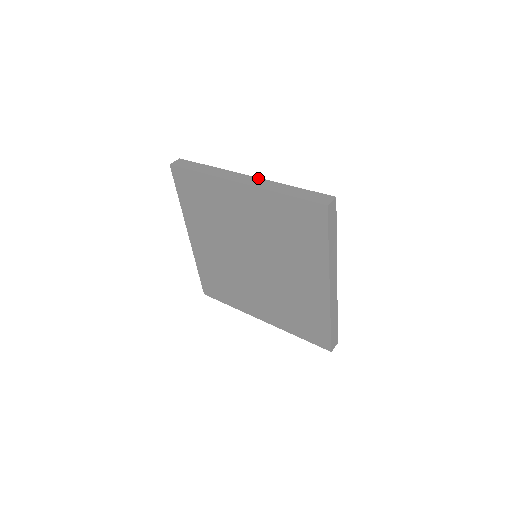
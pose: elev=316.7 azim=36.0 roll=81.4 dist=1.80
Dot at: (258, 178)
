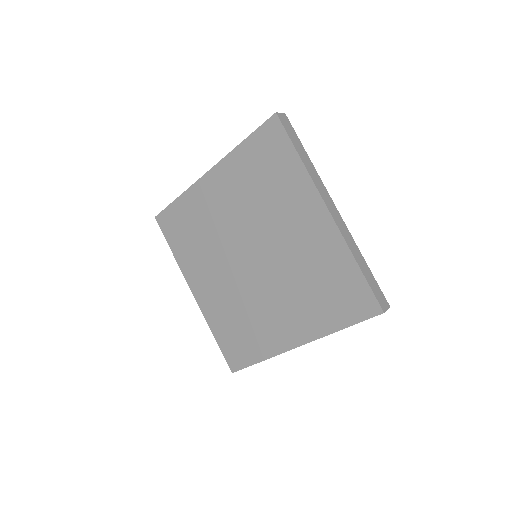
Dot at: occluded
